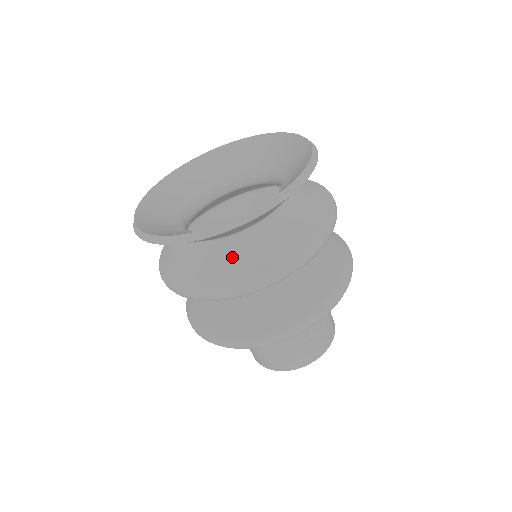
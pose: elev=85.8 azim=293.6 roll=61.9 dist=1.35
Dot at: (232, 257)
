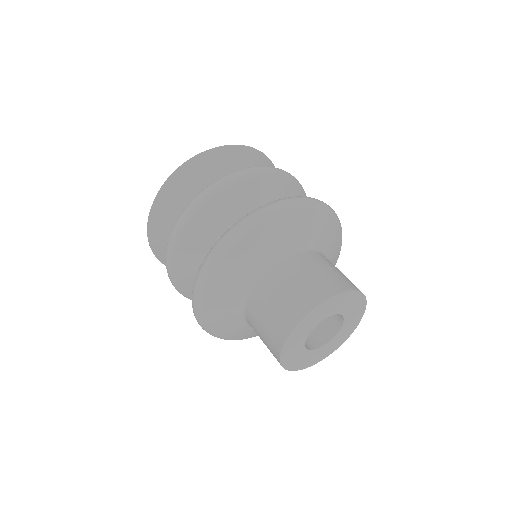
Dot at: occluded
